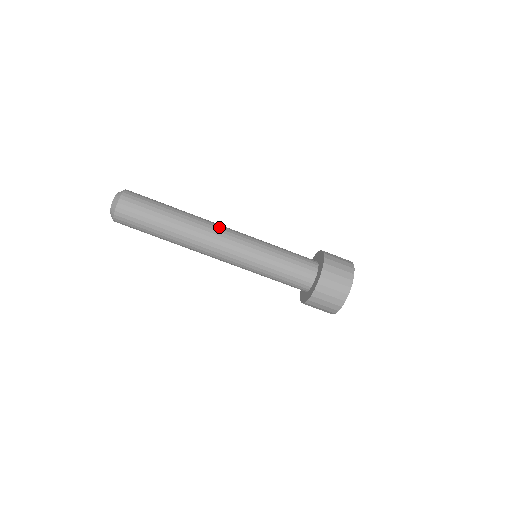
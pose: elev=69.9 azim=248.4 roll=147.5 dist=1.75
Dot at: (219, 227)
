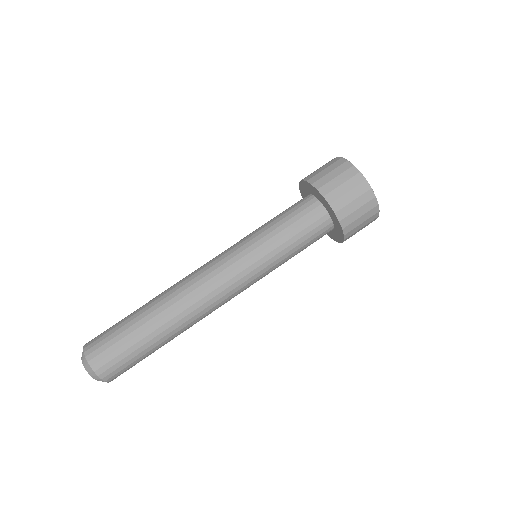
Dot at: occluded
